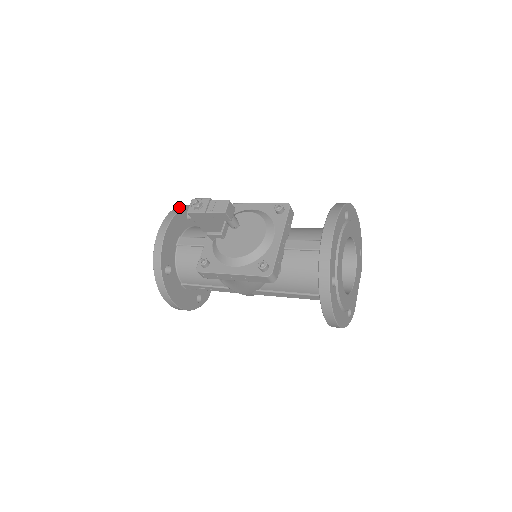
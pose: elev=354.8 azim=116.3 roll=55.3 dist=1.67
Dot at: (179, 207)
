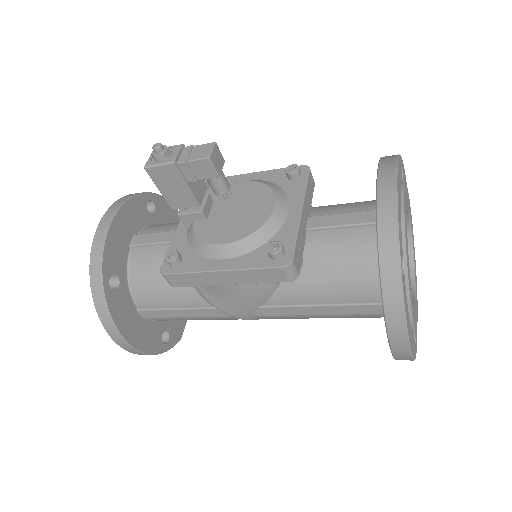
Dot at: (135, 193)
